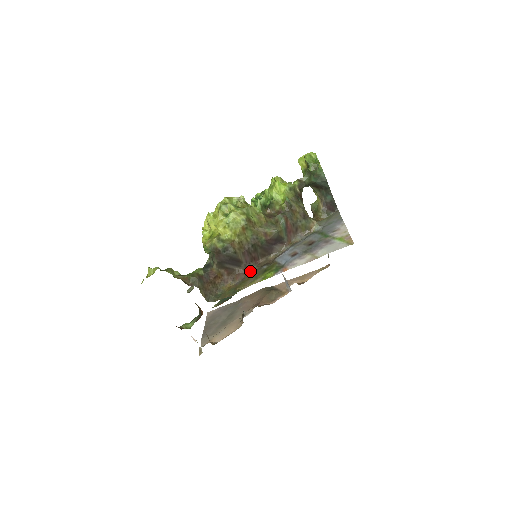
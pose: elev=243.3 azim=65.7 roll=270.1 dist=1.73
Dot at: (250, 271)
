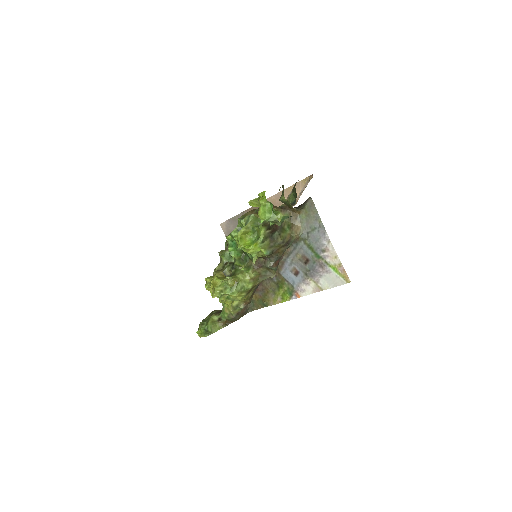
Dot at: (263, 281)
